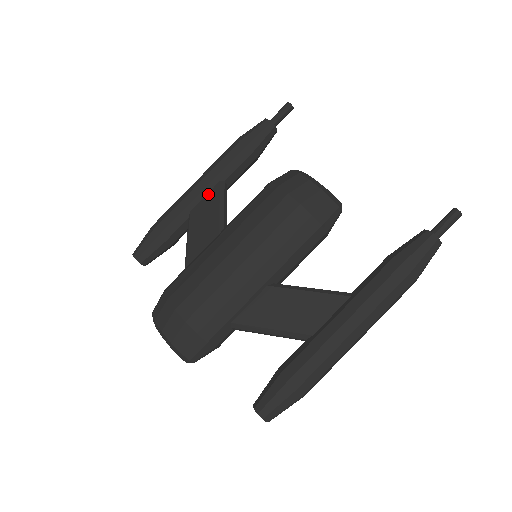
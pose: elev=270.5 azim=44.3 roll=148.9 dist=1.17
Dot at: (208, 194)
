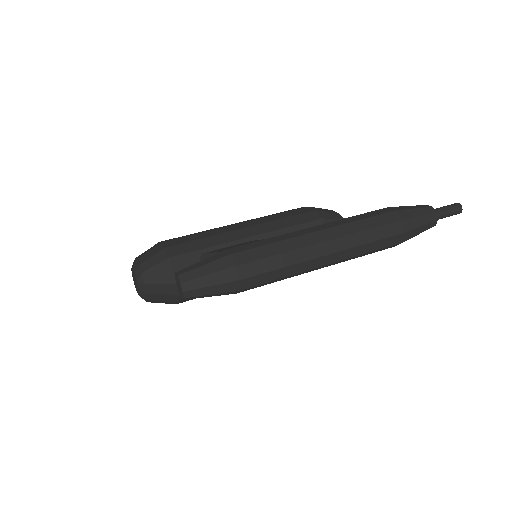
Dot at: occluded
